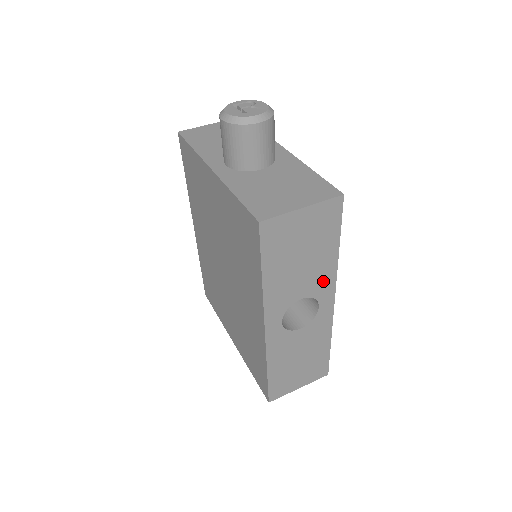
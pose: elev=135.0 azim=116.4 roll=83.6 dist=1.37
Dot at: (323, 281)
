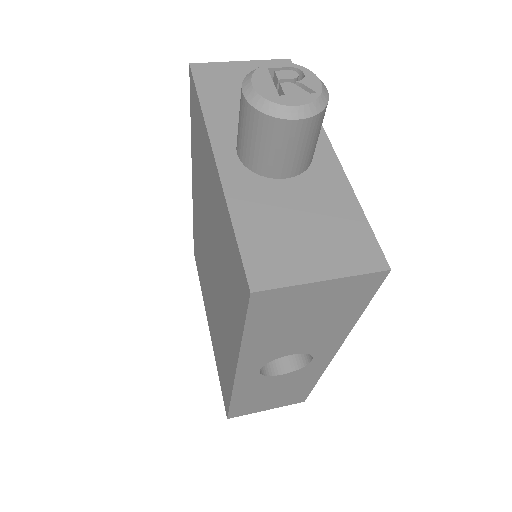
Dot at: (326, 341)
